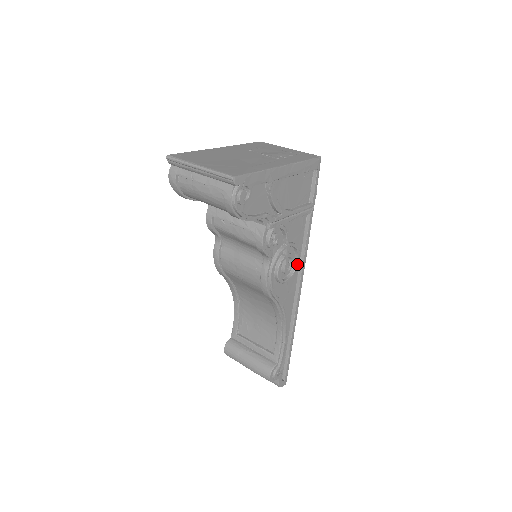
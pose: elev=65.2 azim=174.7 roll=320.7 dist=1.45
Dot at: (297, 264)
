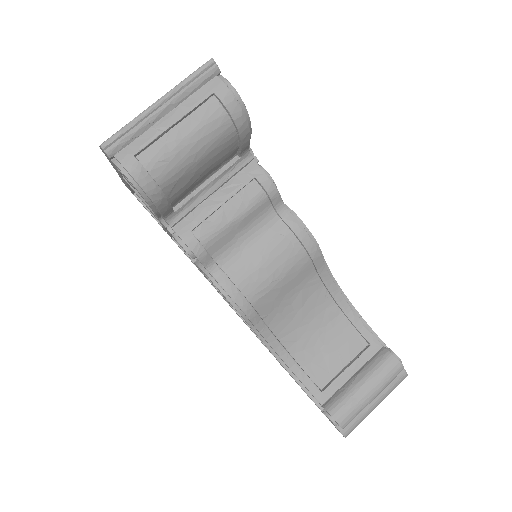
Dot at: occluded
